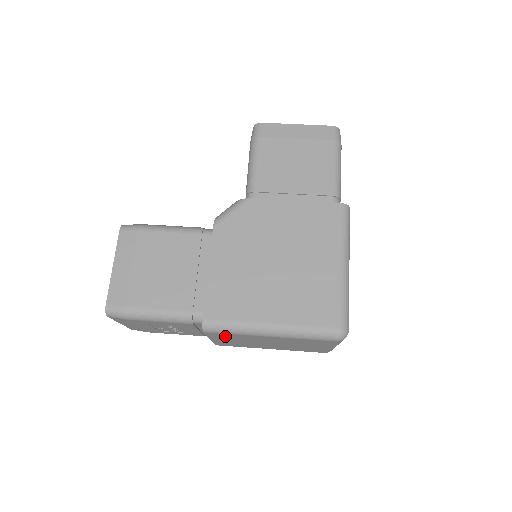
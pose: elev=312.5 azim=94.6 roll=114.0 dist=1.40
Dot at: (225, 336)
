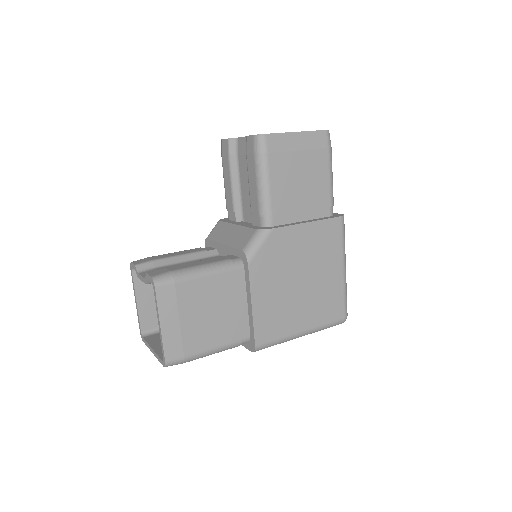
Dot at: occluded
